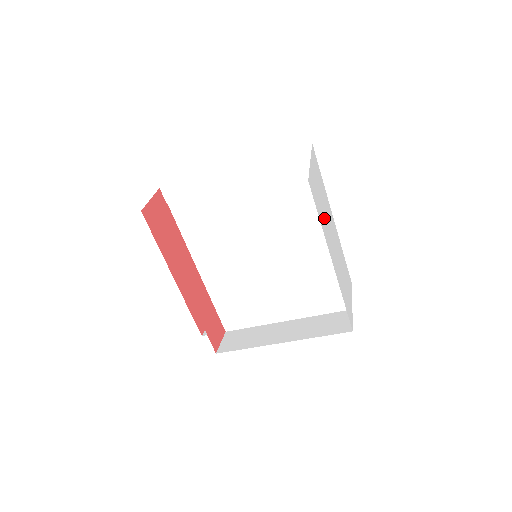
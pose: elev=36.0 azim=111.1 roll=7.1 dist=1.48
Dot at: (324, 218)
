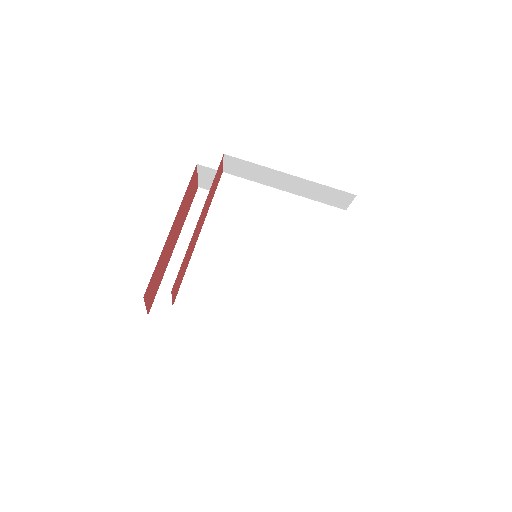
Dot at: occluded
